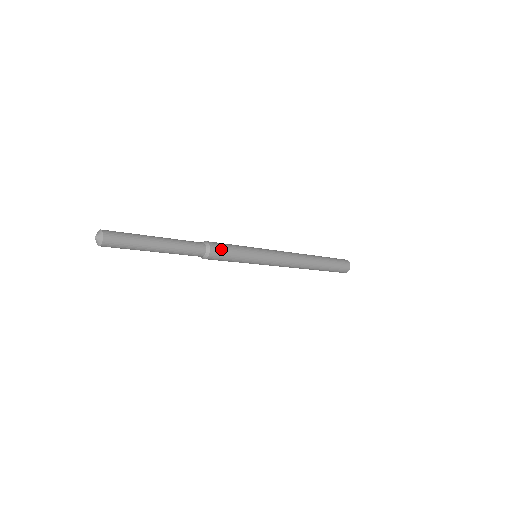
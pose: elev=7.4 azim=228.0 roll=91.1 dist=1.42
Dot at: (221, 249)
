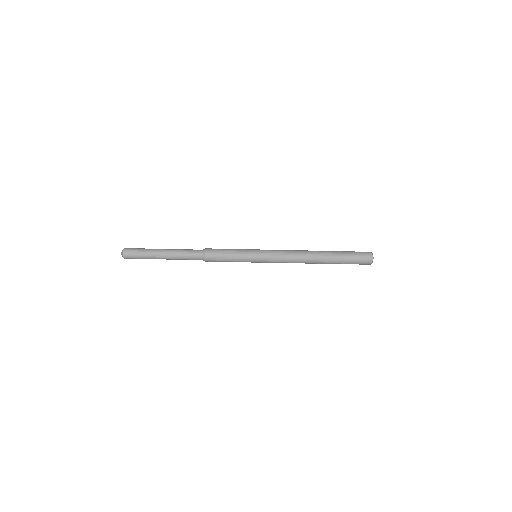
Dot at: (216, 250)
